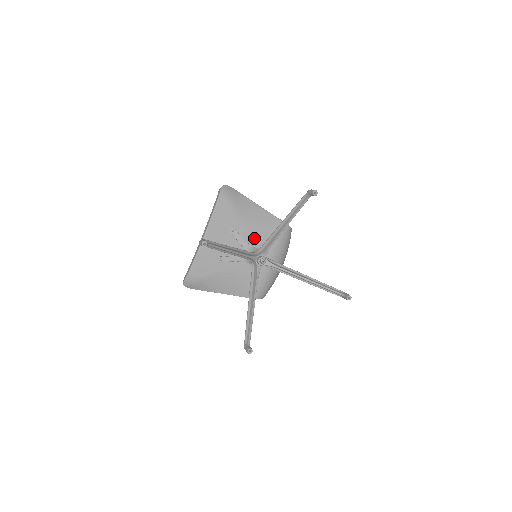
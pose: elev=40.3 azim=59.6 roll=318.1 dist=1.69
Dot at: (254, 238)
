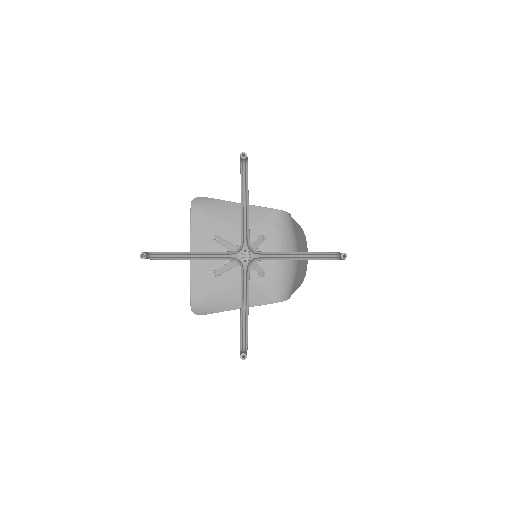
Dot at: occluded
